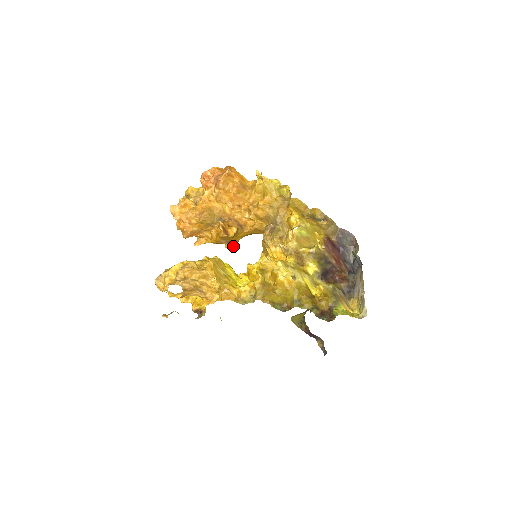
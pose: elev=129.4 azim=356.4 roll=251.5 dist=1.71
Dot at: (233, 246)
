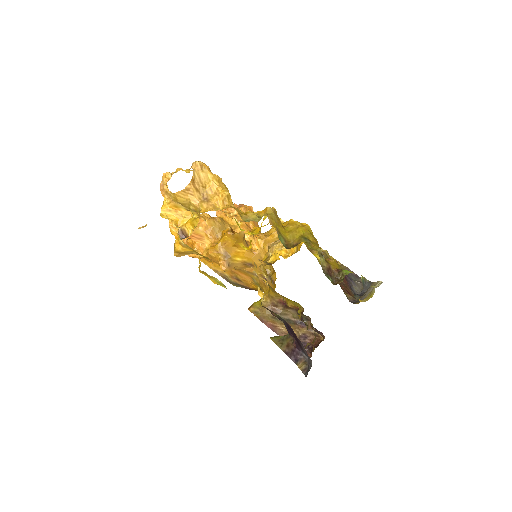
Dot at: (227, 267)
